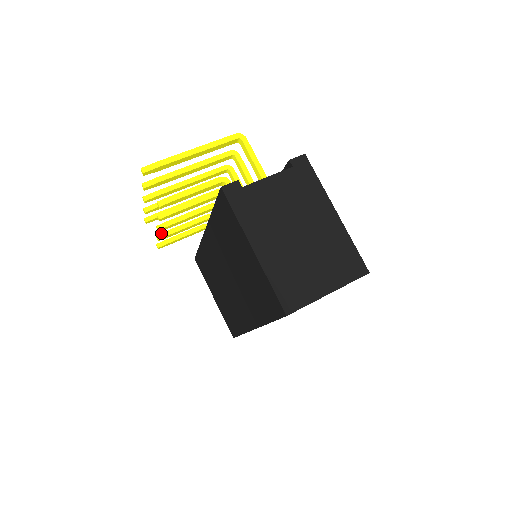
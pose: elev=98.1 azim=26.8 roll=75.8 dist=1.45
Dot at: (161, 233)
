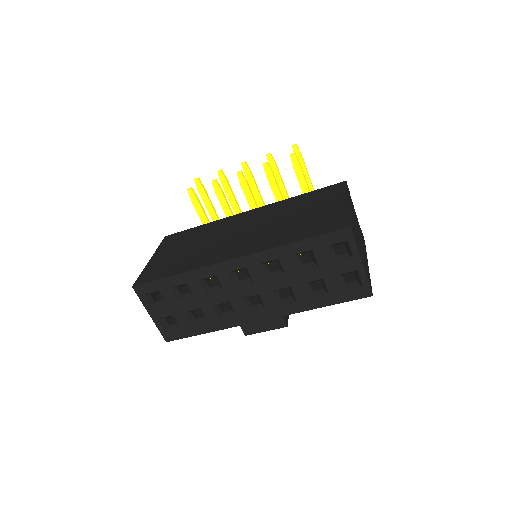
Dot at: occluded
